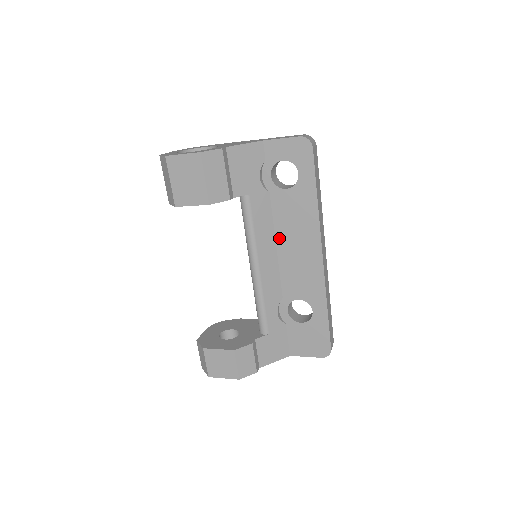
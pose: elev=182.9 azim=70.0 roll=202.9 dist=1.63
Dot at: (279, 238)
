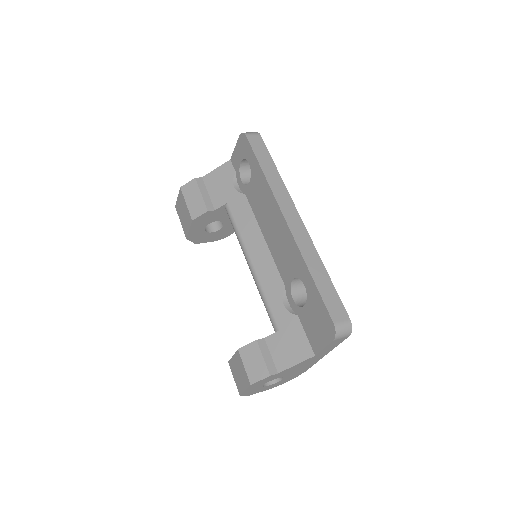
Dot at: (262, 228)
